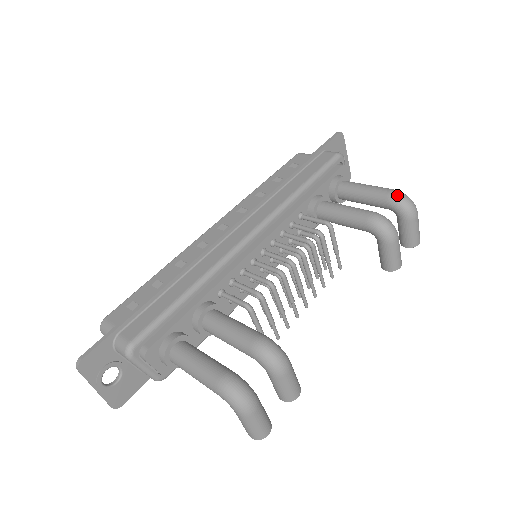
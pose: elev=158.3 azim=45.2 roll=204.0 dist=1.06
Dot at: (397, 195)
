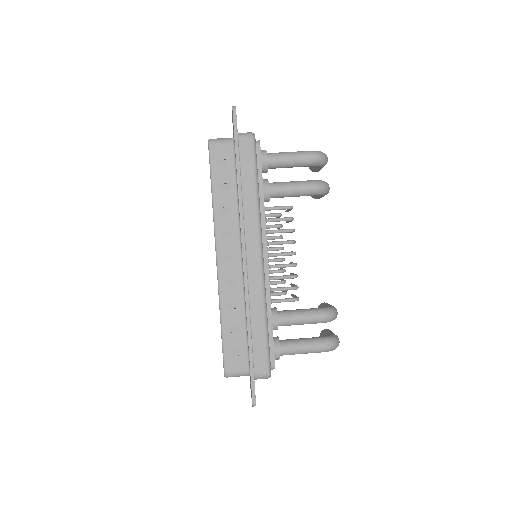
Dot at: (318, 159)
